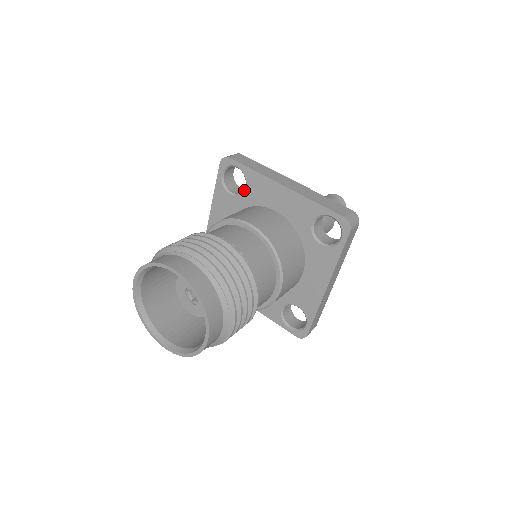
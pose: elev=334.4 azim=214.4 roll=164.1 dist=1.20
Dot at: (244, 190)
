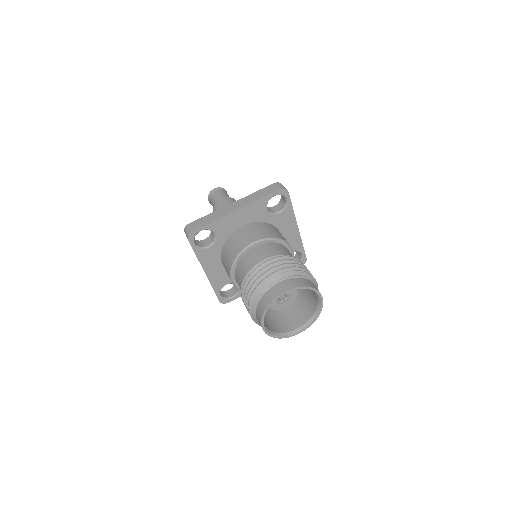
Dot at: (277, 214)
